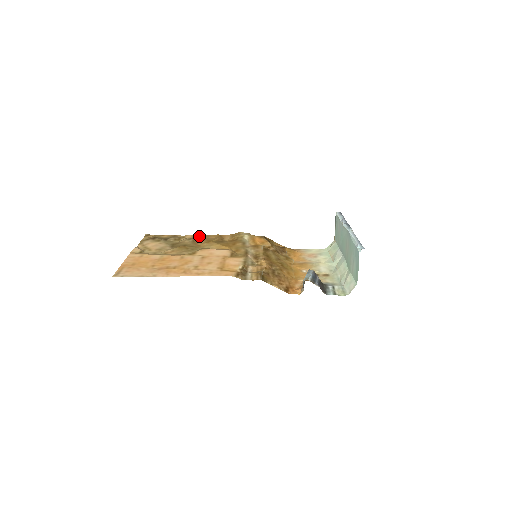
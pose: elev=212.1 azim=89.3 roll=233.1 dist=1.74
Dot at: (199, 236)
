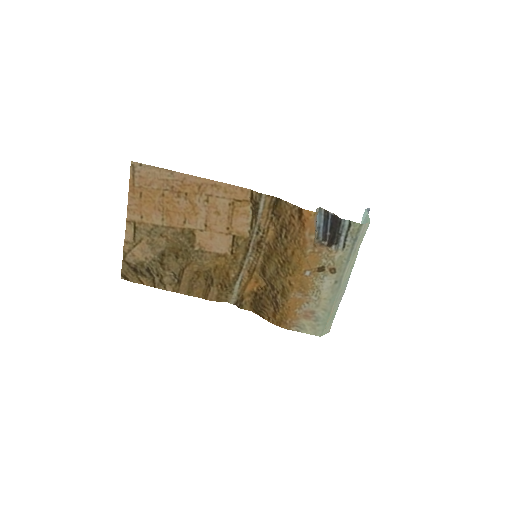
Dot at: (181, 290)
